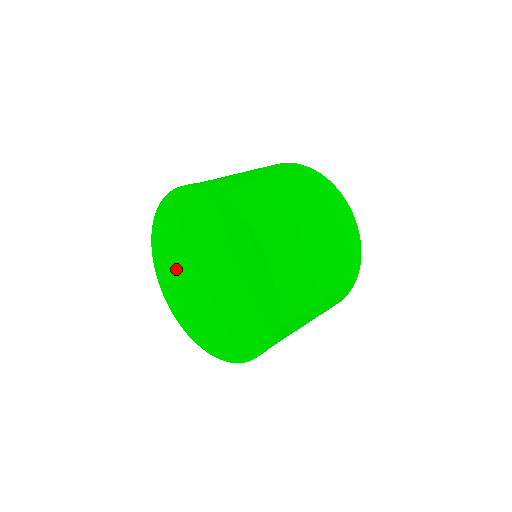
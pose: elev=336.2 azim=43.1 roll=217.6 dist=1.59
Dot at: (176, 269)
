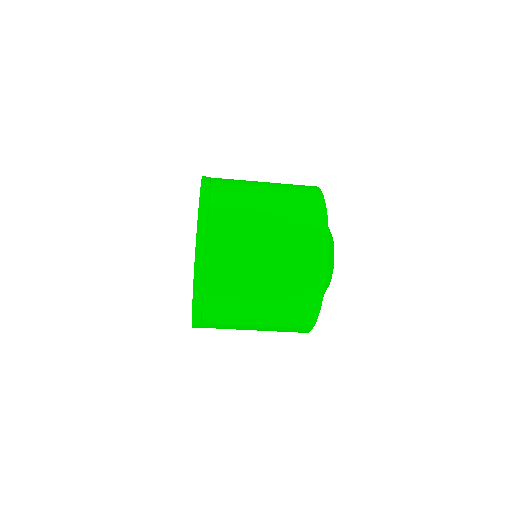
Dot at: occluded
